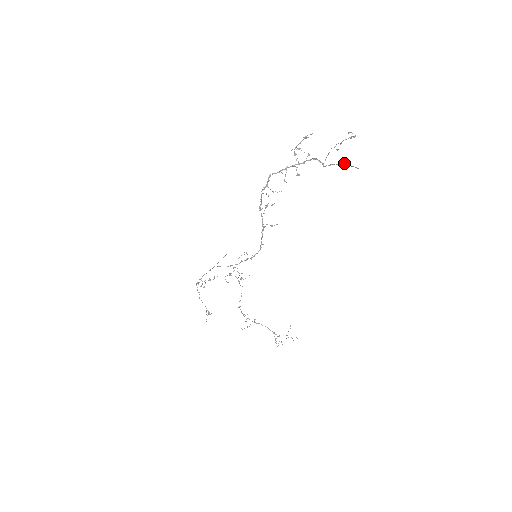
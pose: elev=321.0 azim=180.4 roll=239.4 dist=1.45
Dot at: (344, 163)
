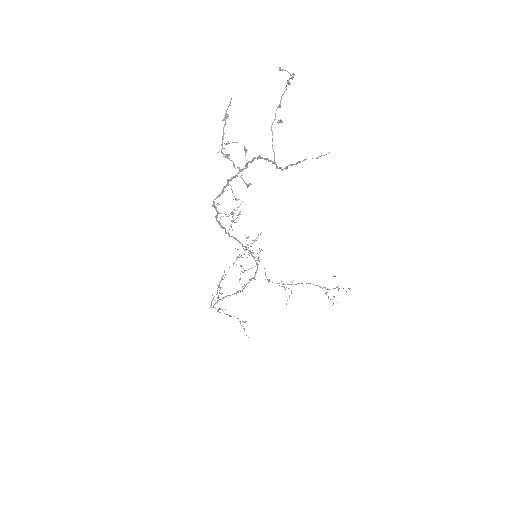
Dot at: (305, 159)
